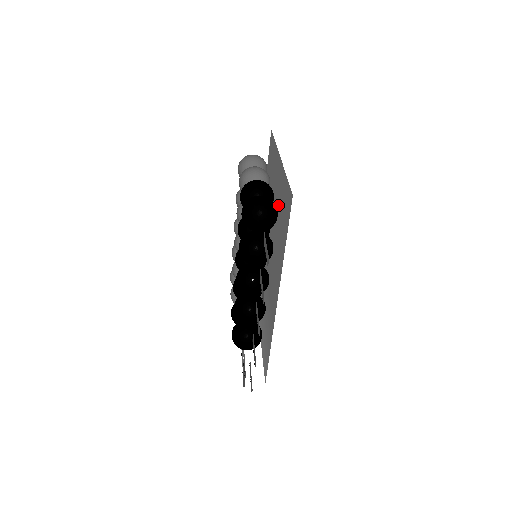
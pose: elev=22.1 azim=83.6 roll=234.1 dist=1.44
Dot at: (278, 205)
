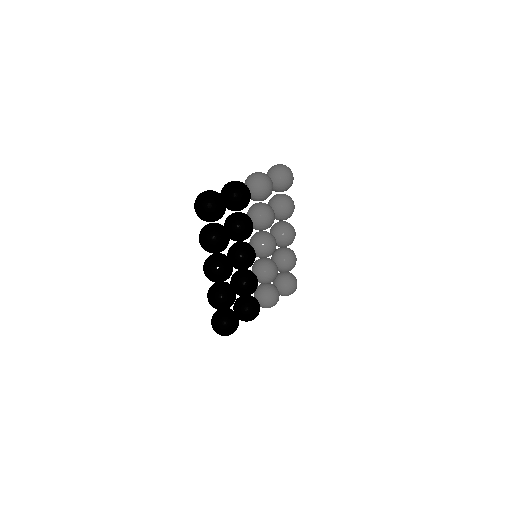
Dot at: occluded
